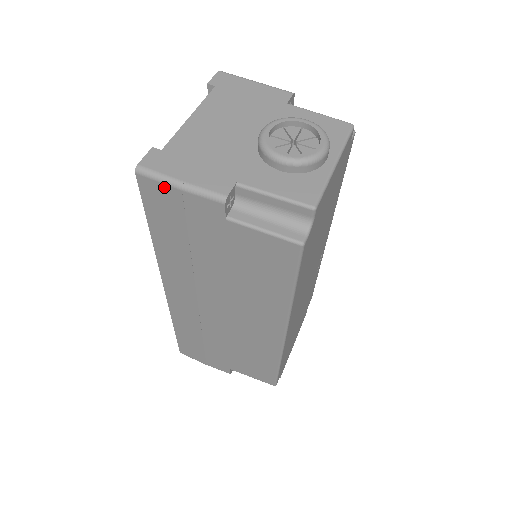
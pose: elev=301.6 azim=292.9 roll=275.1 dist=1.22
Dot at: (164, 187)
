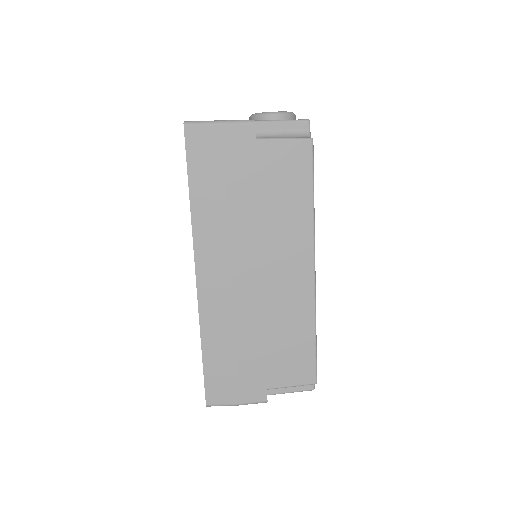
Dot at: (207, 129)
